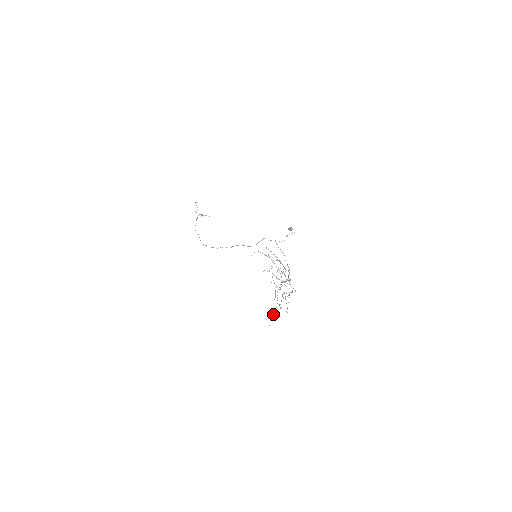
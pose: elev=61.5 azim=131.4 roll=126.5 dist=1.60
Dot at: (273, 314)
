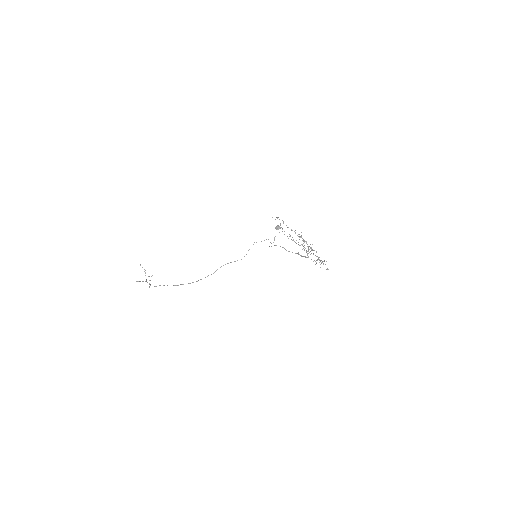
Dot at: (323, 264)
